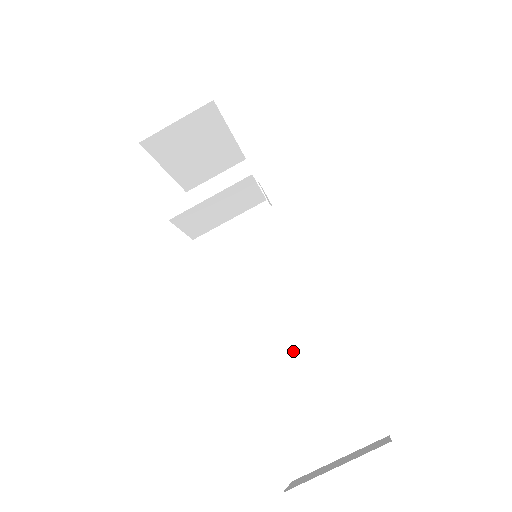
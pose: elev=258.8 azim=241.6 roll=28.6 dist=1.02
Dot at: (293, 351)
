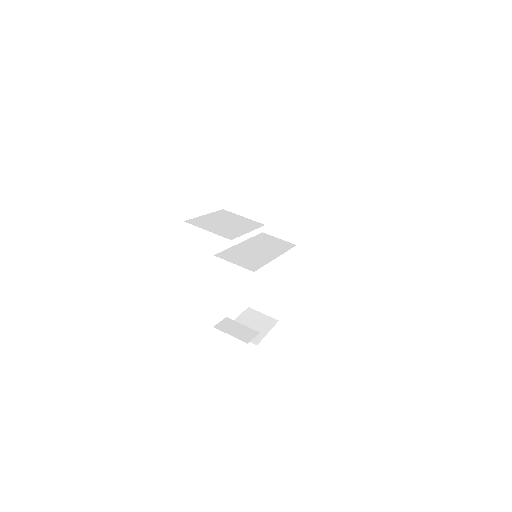
Dot at: (237, 220)
